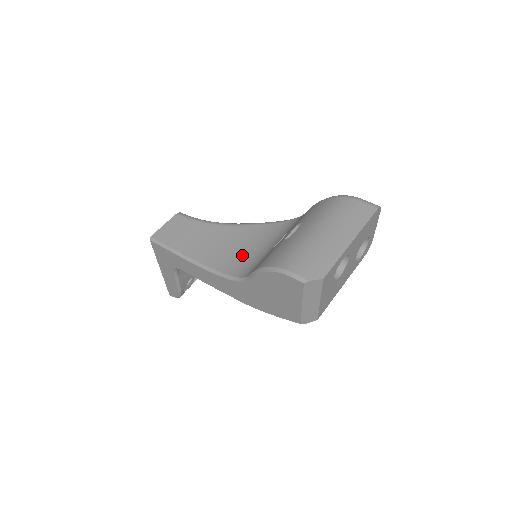
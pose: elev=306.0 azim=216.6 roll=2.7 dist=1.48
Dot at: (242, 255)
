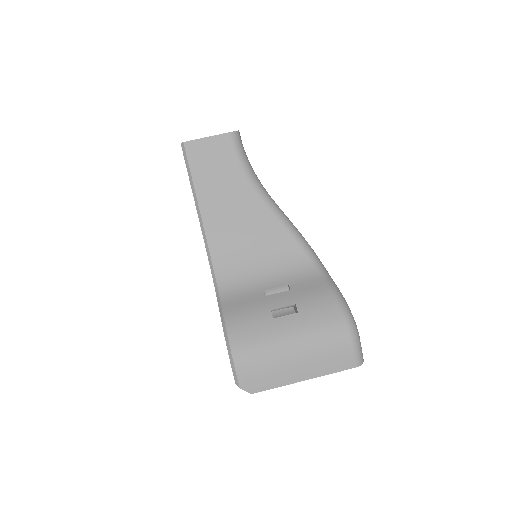
Dot at: (242, 255)
